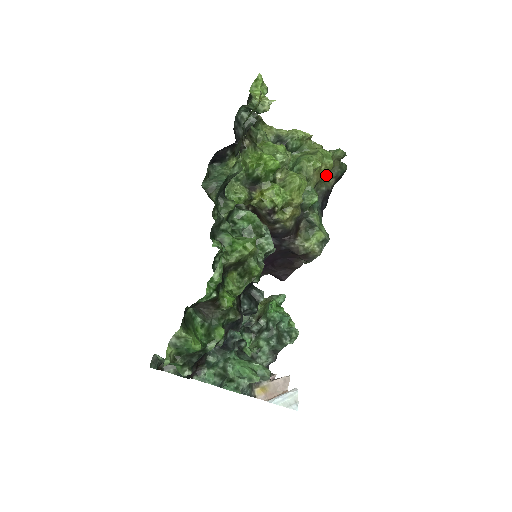
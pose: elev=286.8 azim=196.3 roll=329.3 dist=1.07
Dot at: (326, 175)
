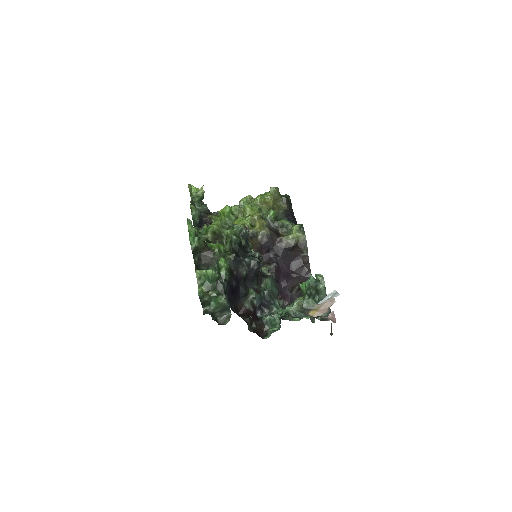
Dot at: (277, 205)
